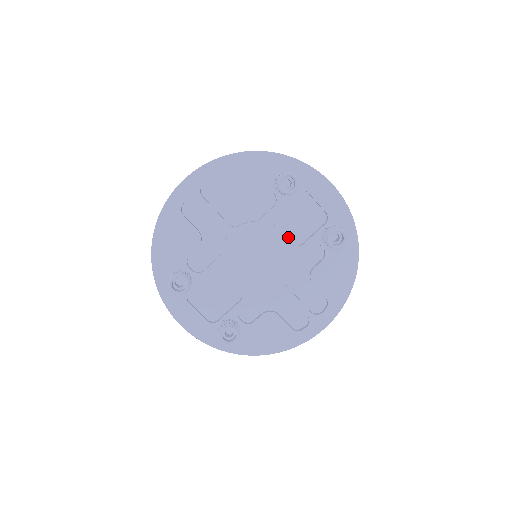
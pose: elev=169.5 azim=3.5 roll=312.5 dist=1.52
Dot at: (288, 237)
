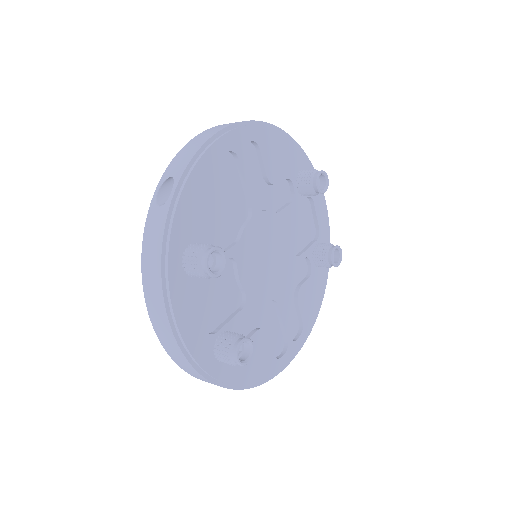
Dot at: occluded
